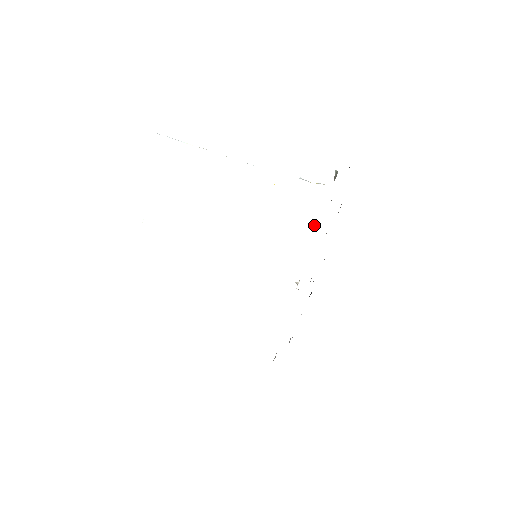
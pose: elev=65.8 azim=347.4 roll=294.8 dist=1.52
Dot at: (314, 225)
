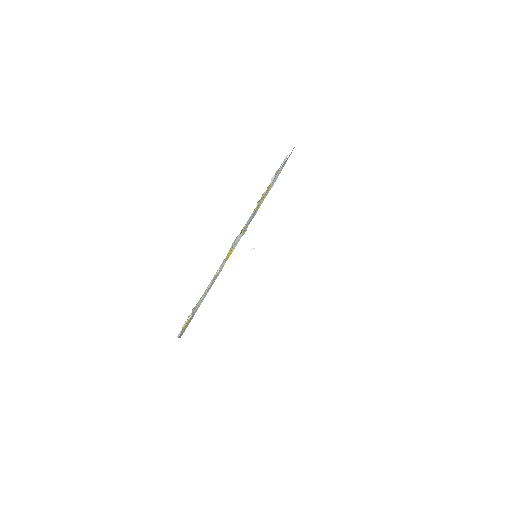
Dot at: occluded
